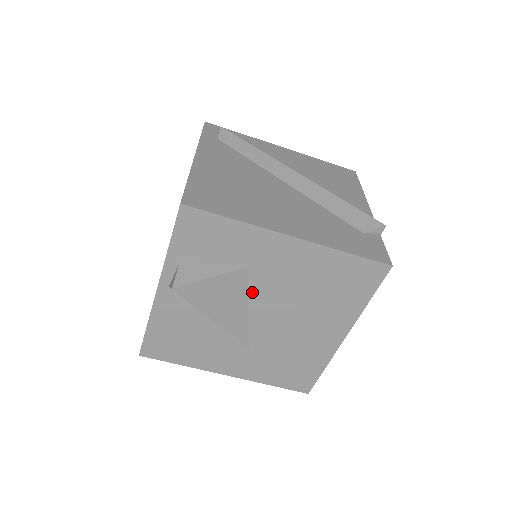
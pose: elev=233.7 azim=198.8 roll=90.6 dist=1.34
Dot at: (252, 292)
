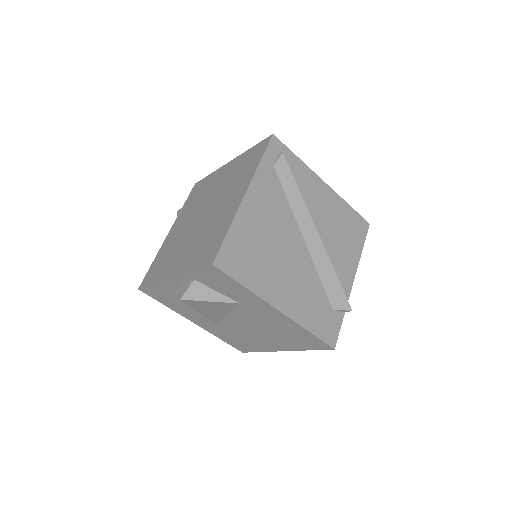
Dot at: (235, 311)
